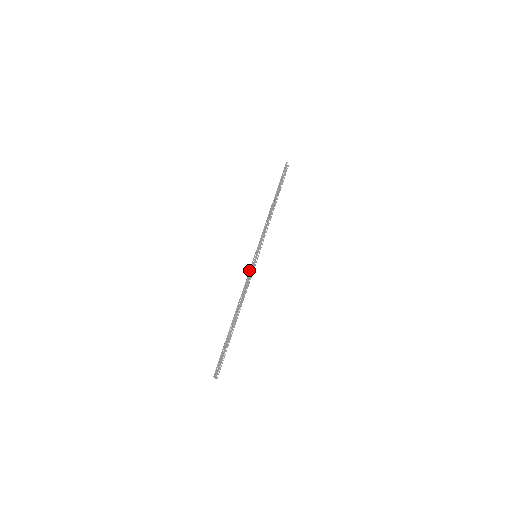
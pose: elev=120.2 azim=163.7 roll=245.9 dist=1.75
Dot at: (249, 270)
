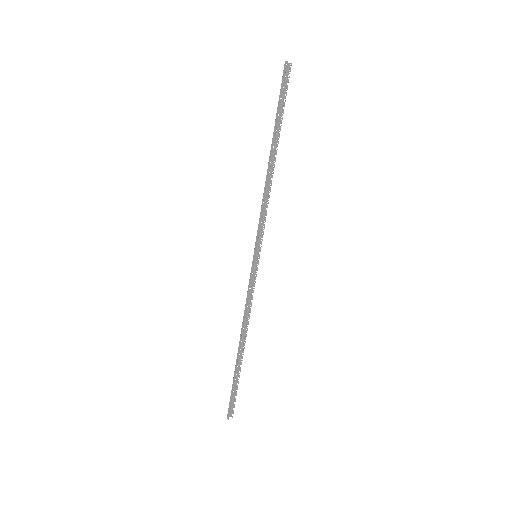
Dot at: occluded
